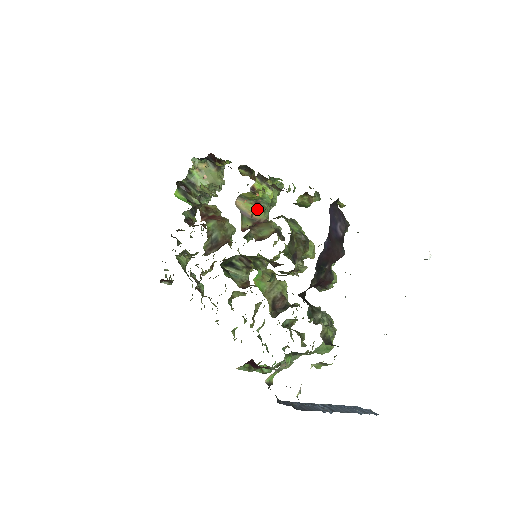
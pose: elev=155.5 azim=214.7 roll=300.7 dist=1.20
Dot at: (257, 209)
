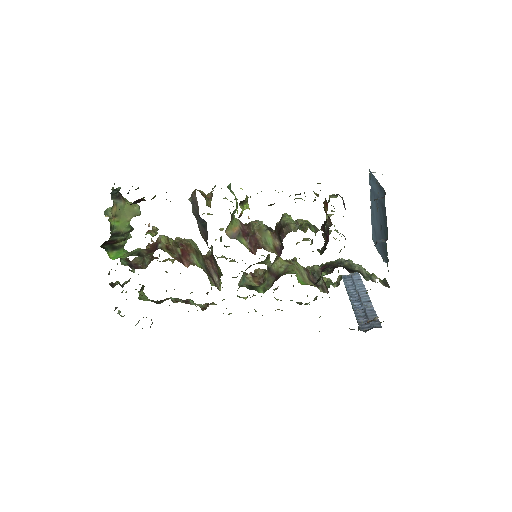
Dot at: (233, 221)
